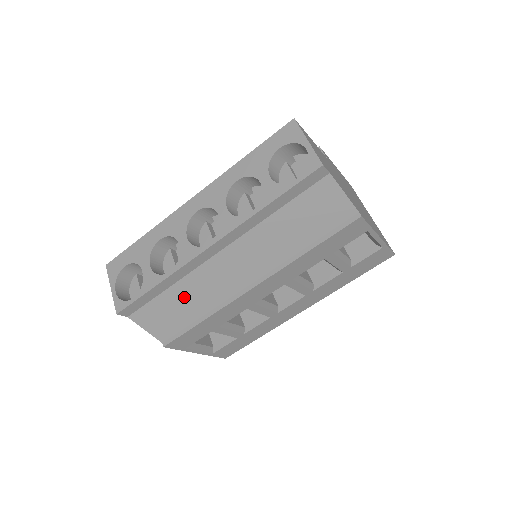
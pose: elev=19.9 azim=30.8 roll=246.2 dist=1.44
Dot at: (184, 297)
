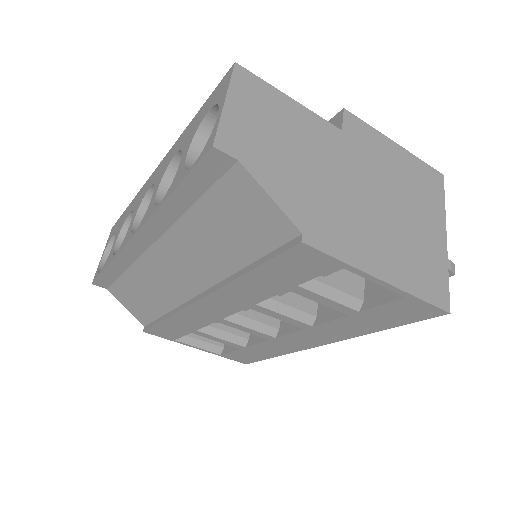
Dot at: (142, 286)
